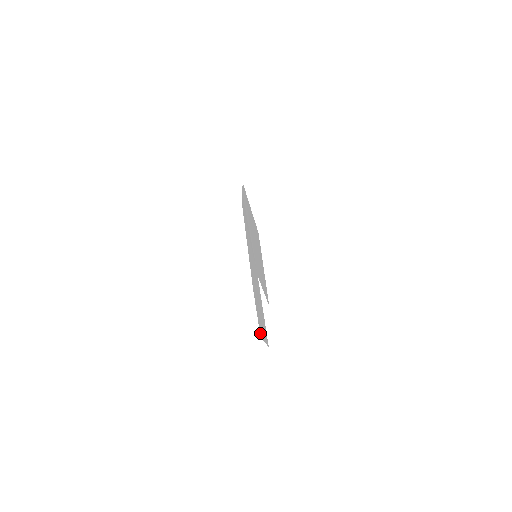
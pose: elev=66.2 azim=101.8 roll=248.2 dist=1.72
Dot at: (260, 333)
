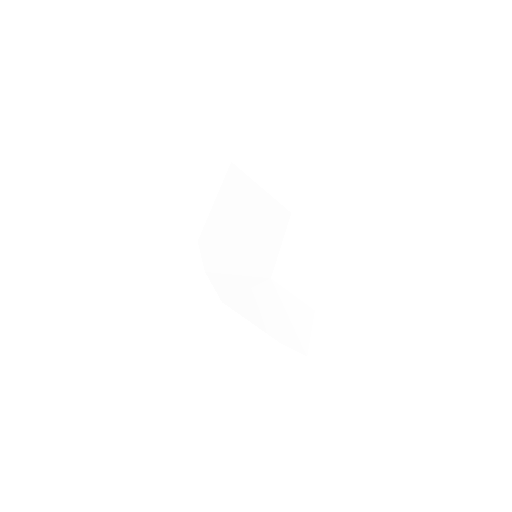
Dot at: (305, 352)
